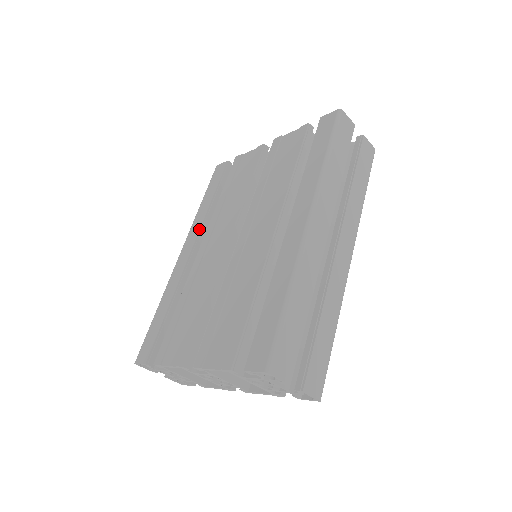
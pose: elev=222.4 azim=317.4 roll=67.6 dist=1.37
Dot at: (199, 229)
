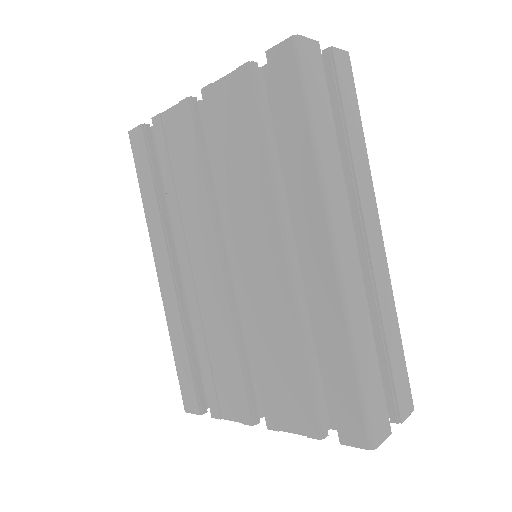
Dot at: (164, 240)
